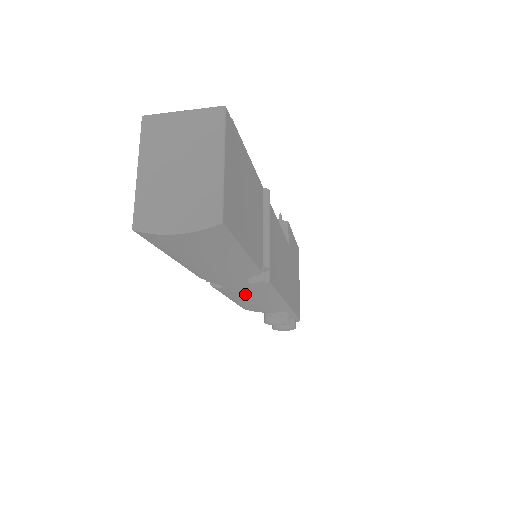
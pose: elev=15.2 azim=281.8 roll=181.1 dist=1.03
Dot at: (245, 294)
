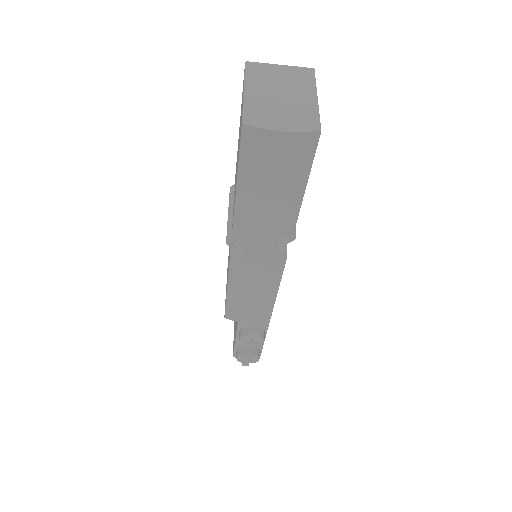
Dot at: (256, 273)
